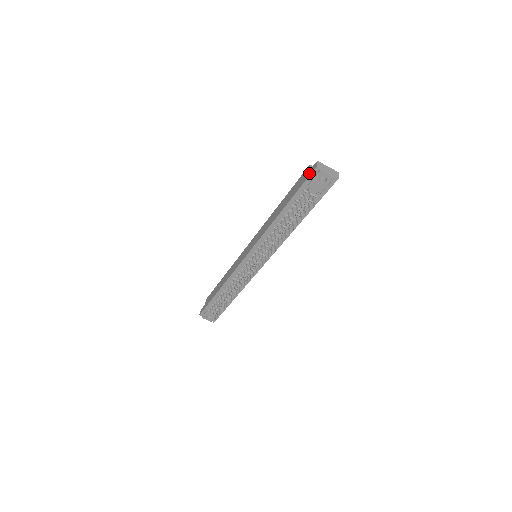
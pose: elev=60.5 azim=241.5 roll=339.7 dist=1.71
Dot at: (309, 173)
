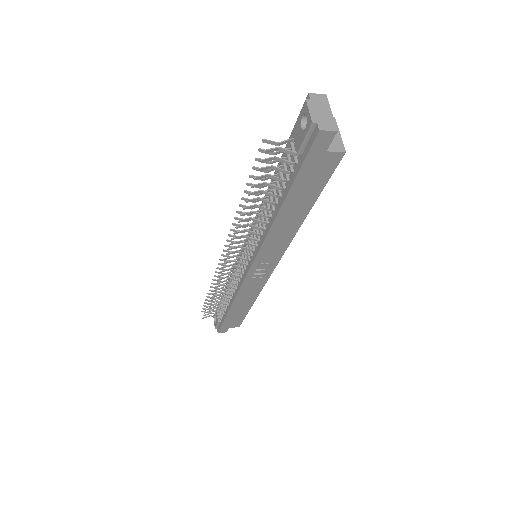
Dot at: occluded
